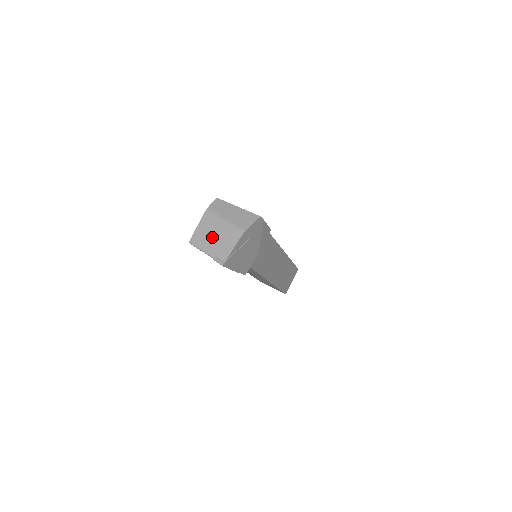
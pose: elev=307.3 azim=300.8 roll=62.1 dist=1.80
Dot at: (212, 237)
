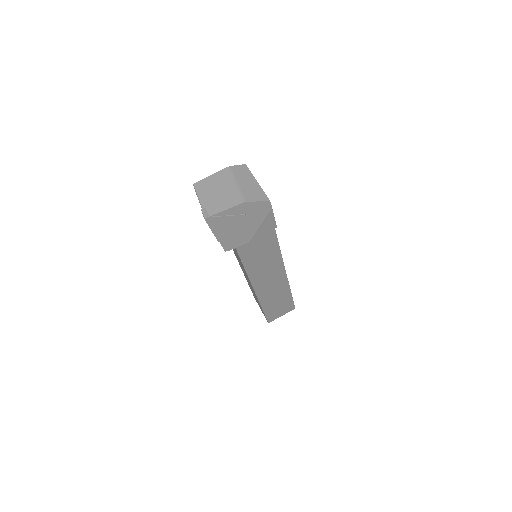
Dot at: (215, 191)
